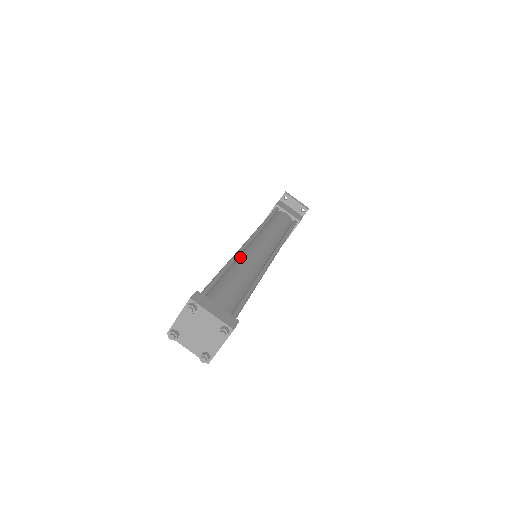
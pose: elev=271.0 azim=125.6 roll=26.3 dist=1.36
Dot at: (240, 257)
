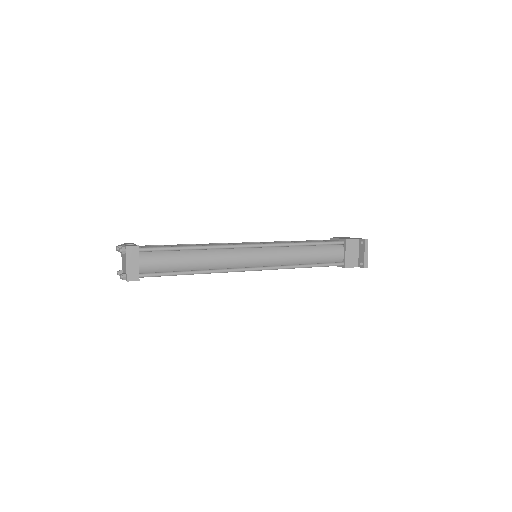
Dot at: (222, 249)
